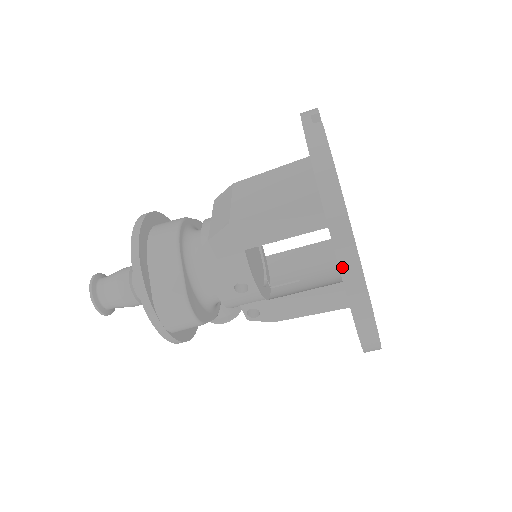
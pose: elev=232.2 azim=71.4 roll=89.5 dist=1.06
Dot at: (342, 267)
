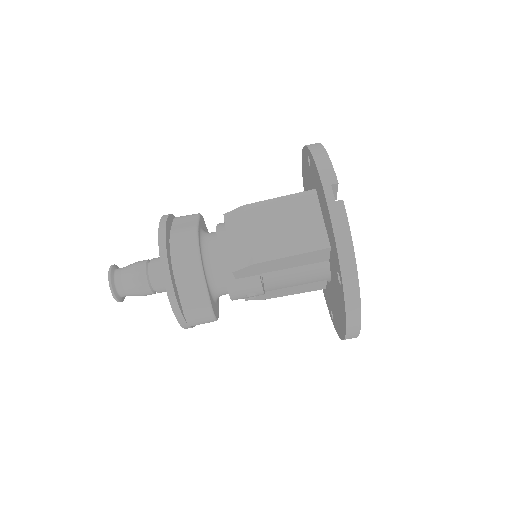
Dot at: (348, 319)
